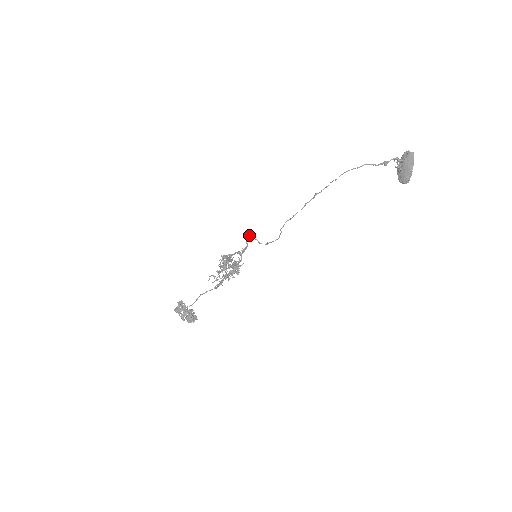
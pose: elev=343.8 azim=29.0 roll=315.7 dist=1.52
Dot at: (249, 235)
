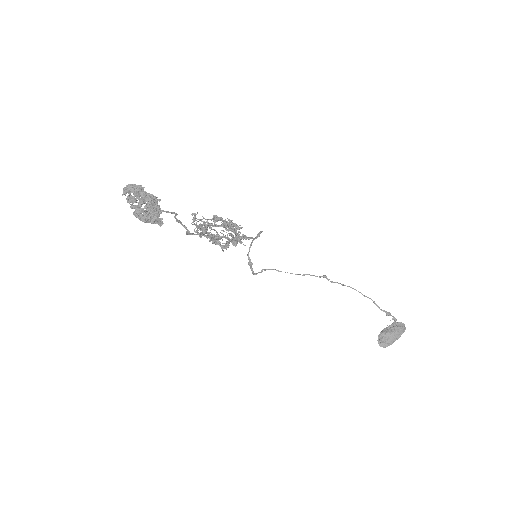
Dot at: occluded
